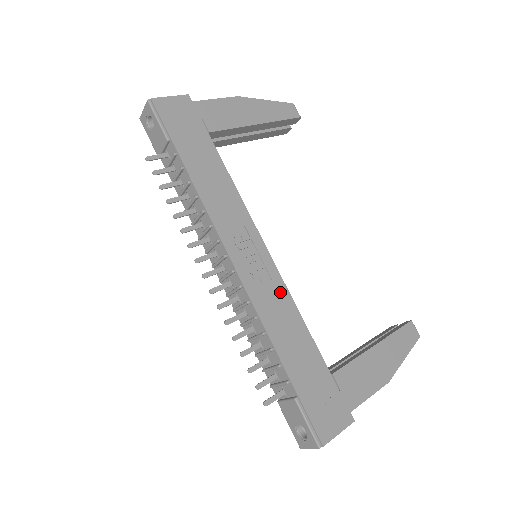
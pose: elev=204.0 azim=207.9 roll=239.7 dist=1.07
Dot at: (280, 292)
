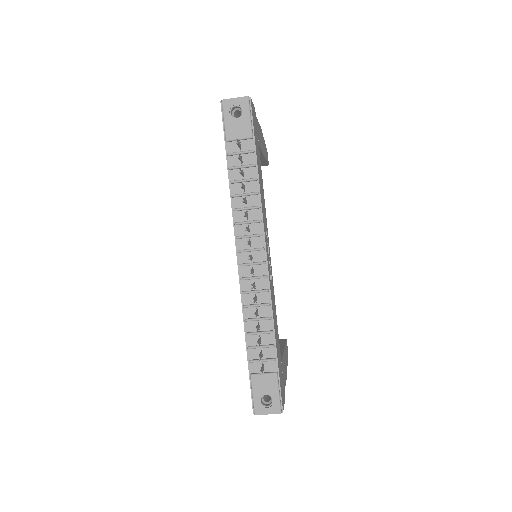
Dot at: (273, 291)
